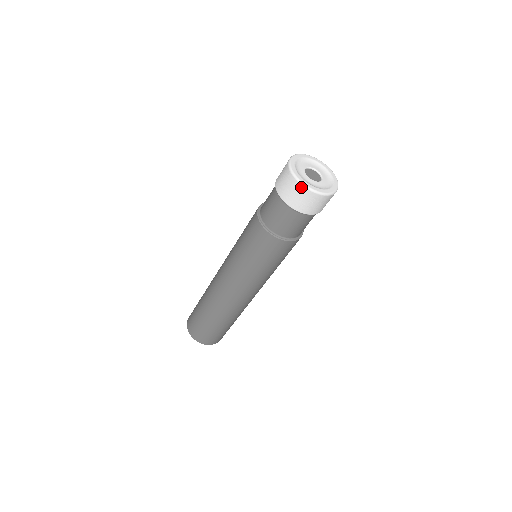
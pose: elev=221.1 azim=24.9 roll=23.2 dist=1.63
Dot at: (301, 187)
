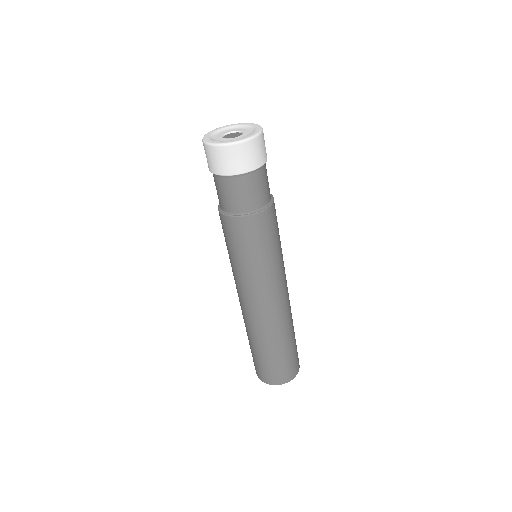
Dot at: (203, 144)
